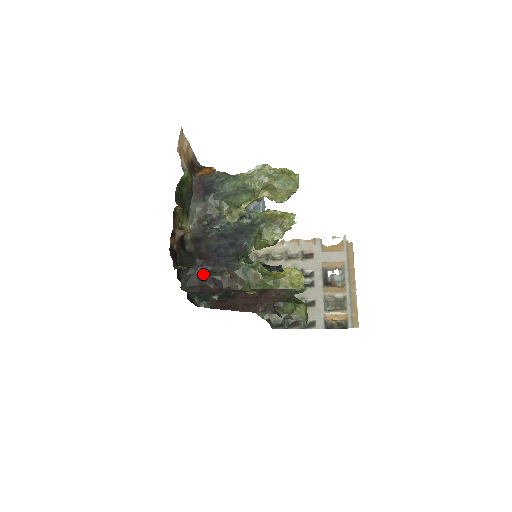
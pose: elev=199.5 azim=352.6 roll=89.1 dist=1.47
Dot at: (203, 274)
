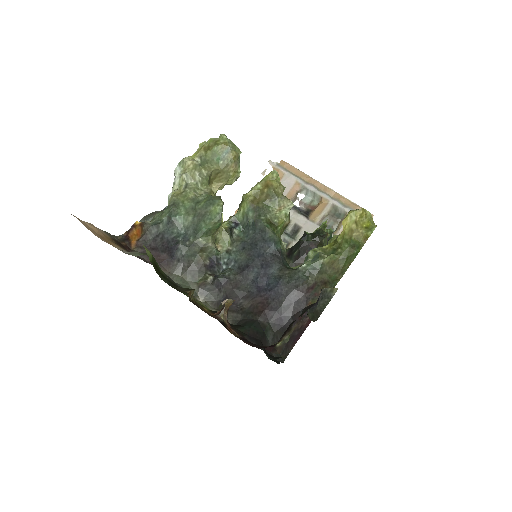
Dot at: (313, 321)
